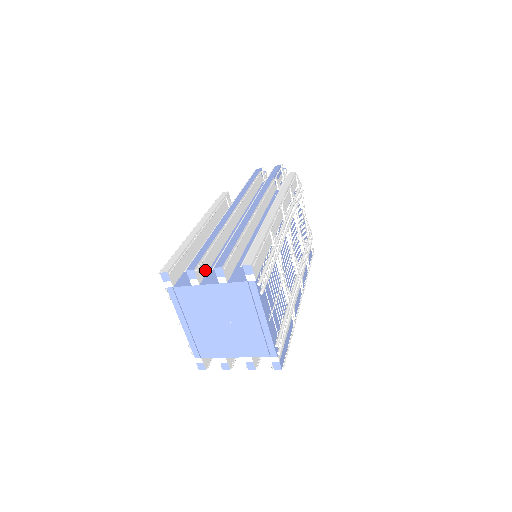
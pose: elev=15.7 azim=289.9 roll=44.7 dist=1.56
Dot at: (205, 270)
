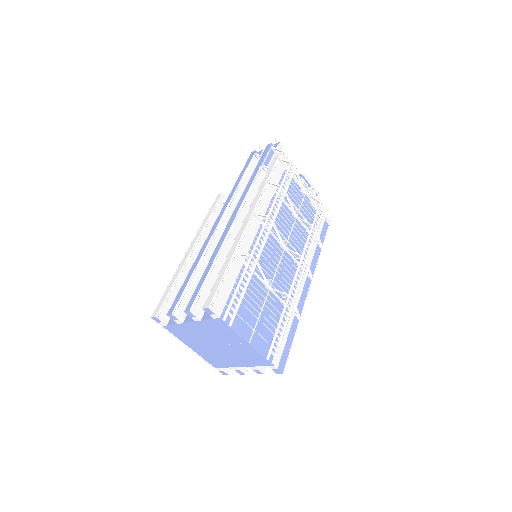
Dot at: occluded
